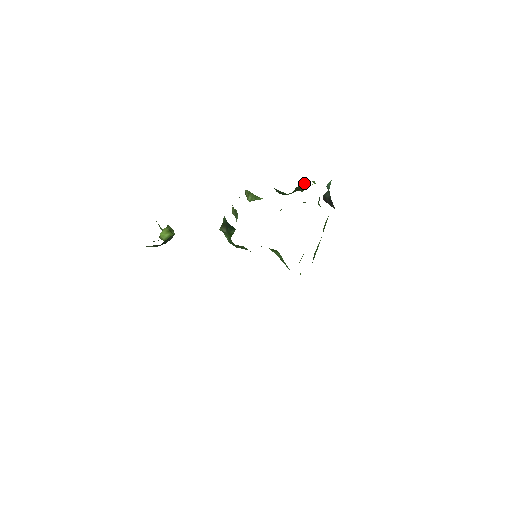
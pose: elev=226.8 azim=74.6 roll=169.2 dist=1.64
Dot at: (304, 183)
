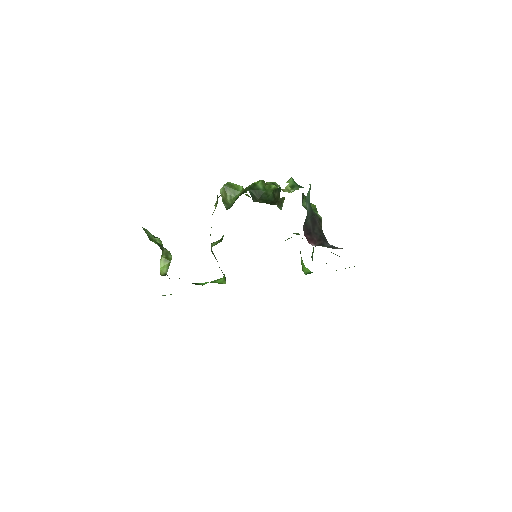
Dot at: (280, 188)
